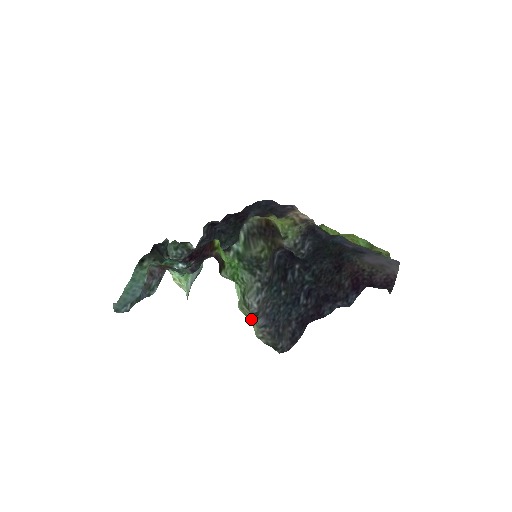
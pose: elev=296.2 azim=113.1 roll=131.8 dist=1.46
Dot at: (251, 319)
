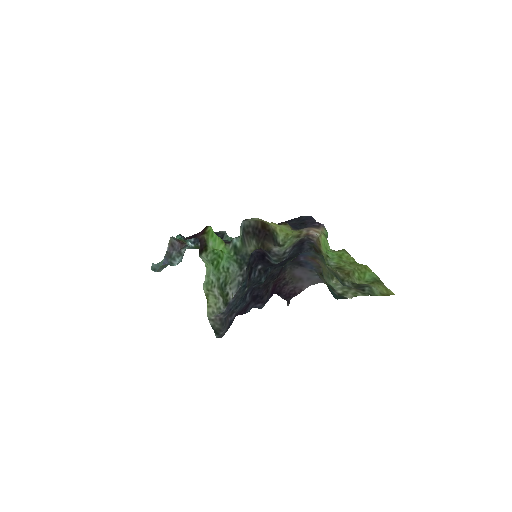
Dot at: (212, 301)
